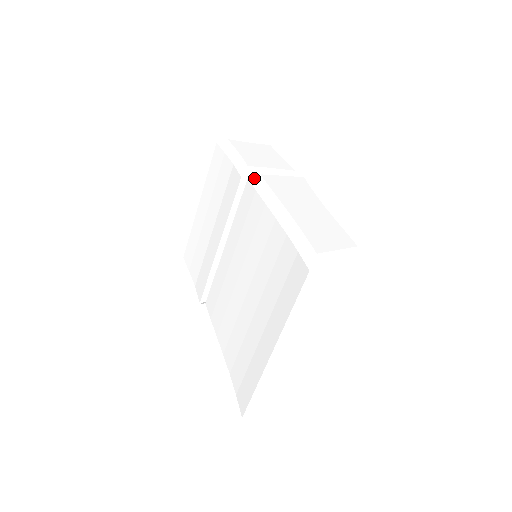
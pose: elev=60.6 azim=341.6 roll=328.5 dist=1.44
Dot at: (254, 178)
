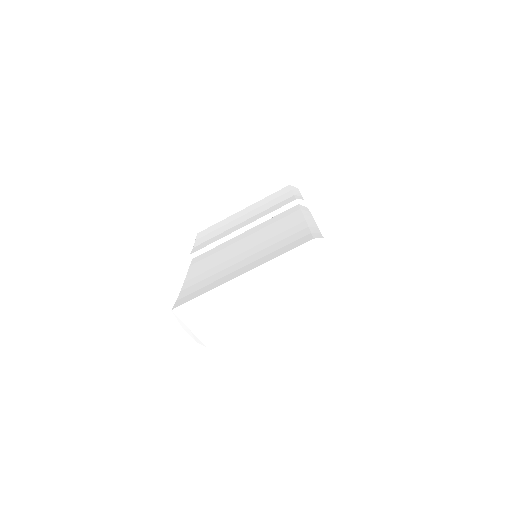
Dot at: (303, 206)
